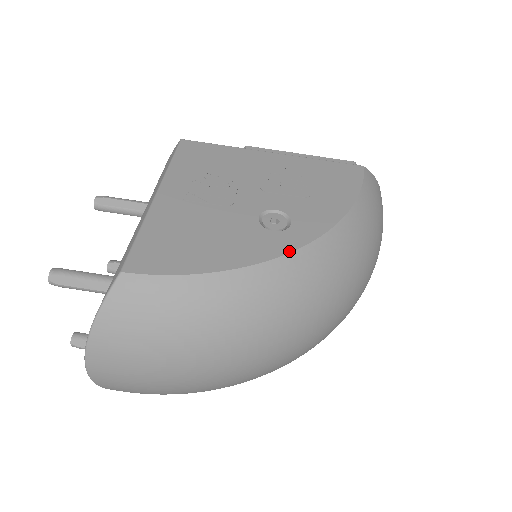
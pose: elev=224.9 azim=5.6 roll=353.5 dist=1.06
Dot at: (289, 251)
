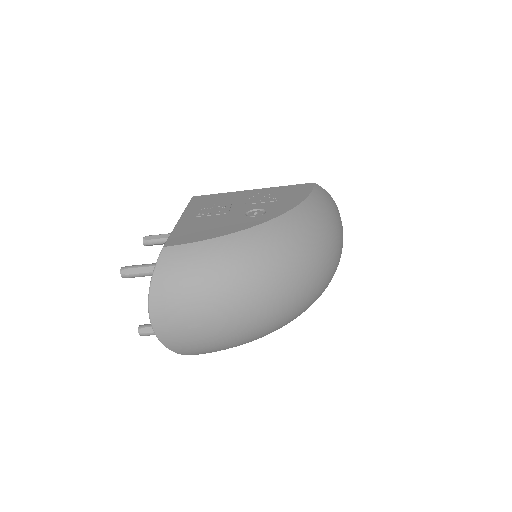
Dot at: (265, 221)
